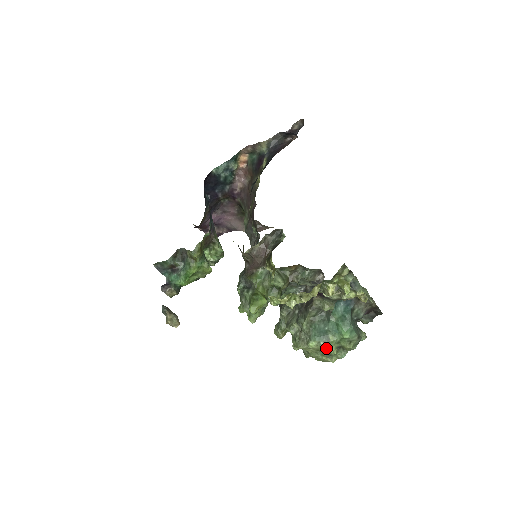
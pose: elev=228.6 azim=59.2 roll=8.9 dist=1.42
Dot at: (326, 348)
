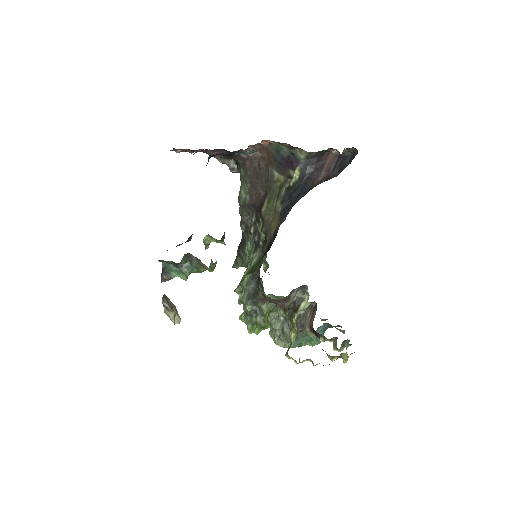
Dot at: occluded
